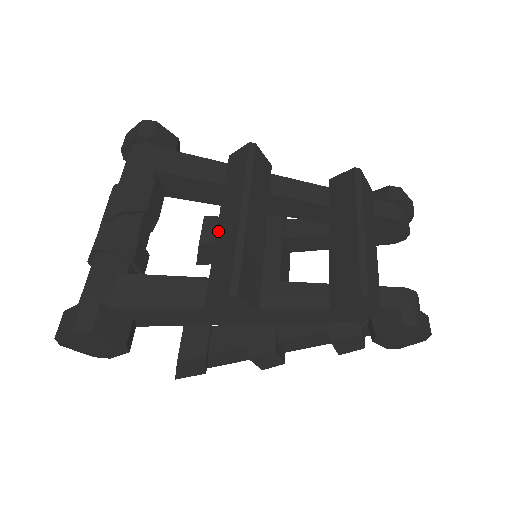
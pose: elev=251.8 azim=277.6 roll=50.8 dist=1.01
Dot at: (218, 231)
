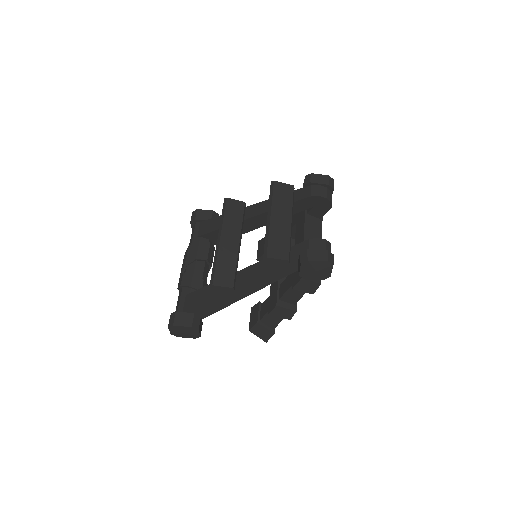
Dot at: occluded
